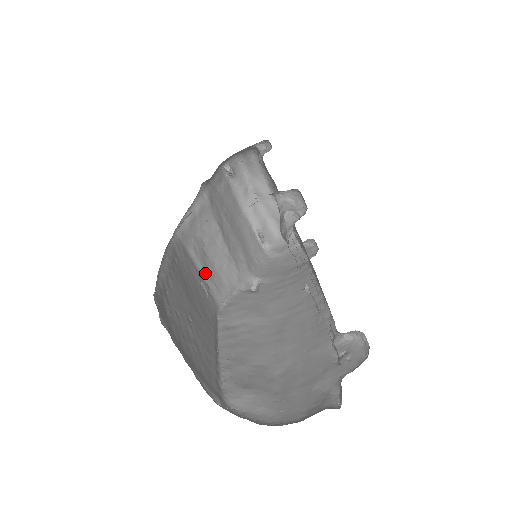
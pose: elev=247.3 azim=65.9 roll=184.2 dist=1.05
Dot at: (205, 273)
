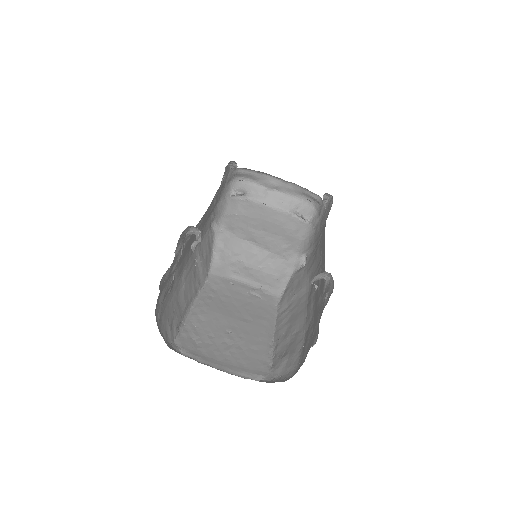
Dot at: (254, 282)
